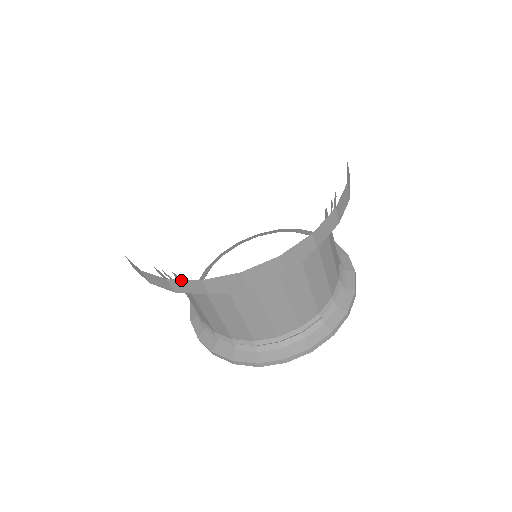
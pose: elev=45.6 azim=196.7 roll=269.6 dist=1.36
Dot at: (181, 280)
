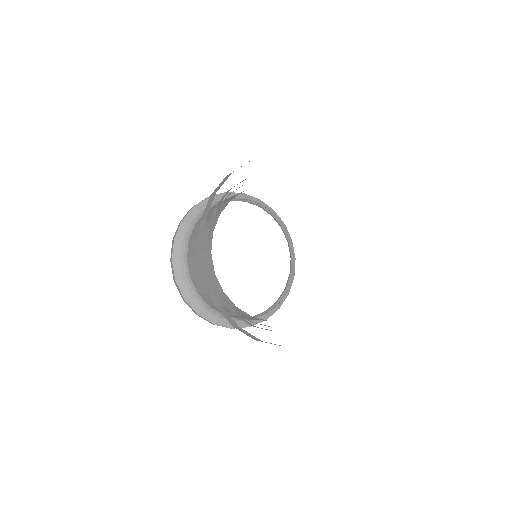
Dot at: occluded
